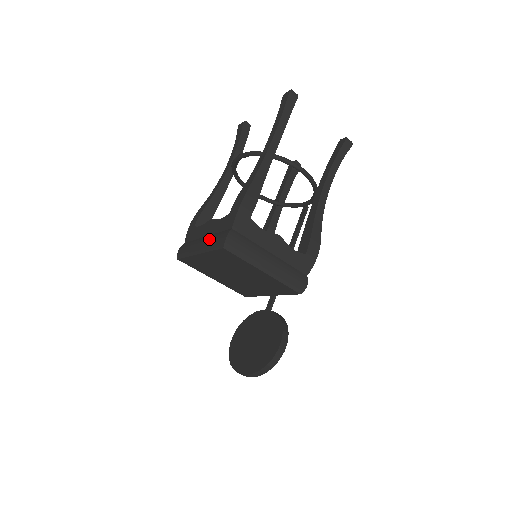
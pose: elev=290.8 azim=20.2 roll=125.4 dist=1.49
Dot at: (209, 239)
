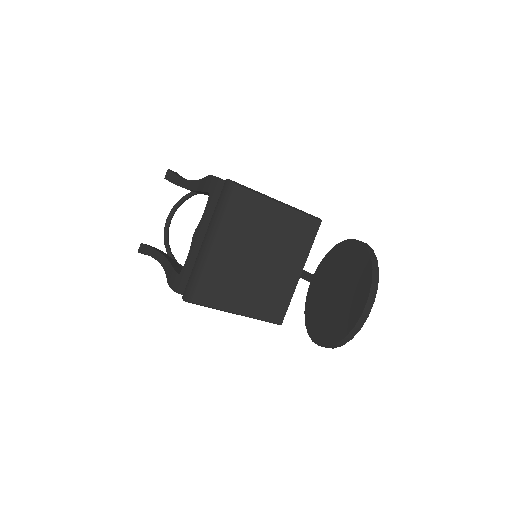
Dot at: (212, 220)
